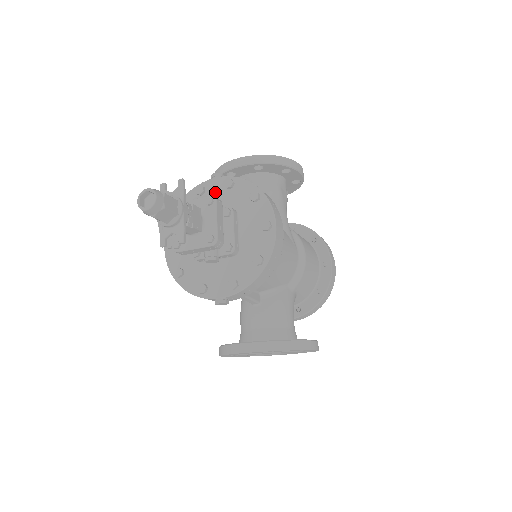
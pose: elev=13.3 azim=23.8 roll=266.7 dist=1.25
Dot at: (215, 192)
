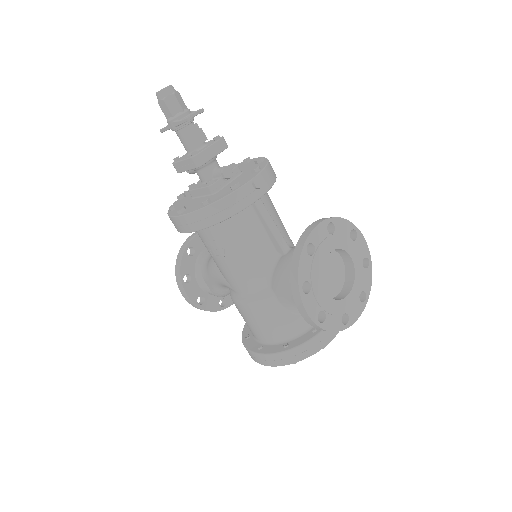
Dot at: occluded
